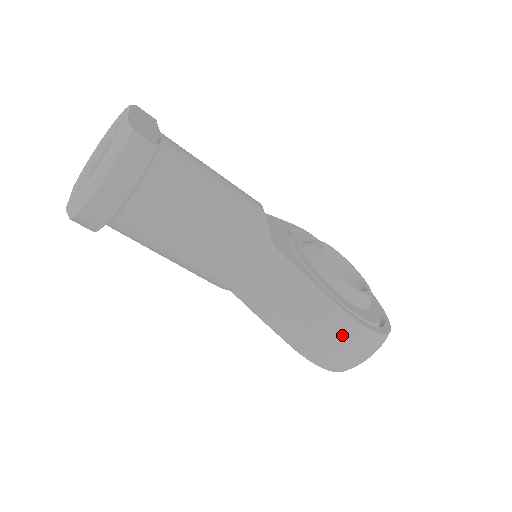
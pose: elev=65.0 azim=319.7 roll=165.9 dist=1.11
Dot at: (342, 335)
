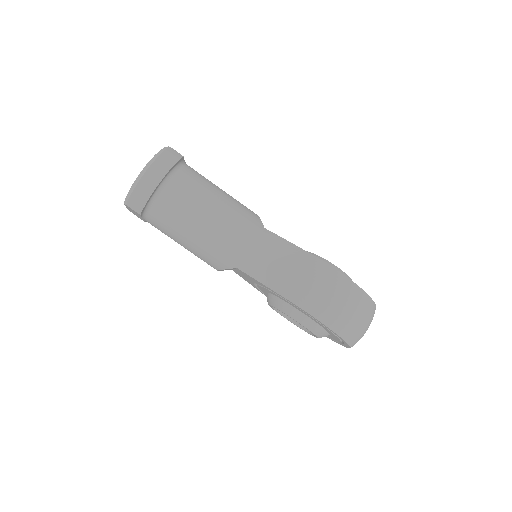
Dot at: (326, 280)
